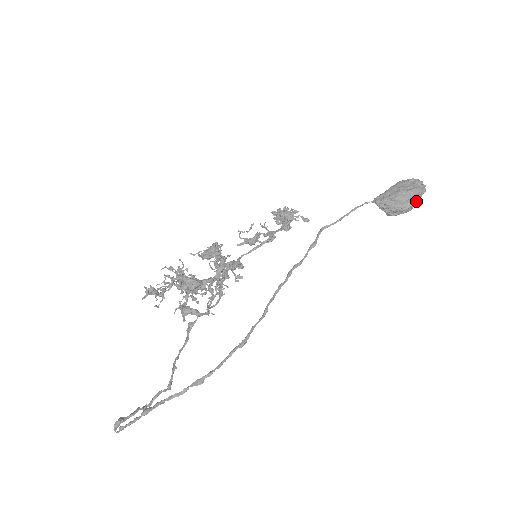
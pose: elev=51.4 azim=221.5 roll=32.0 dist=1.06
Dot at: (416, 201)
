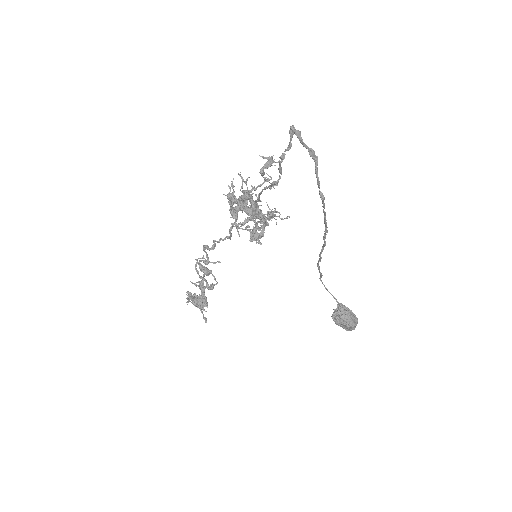
Dot at: (356, 324)
